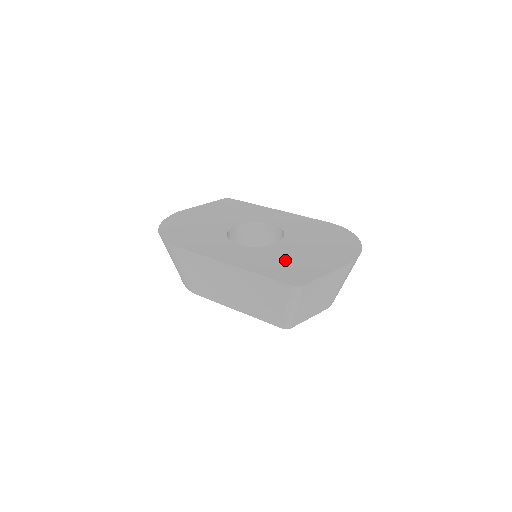
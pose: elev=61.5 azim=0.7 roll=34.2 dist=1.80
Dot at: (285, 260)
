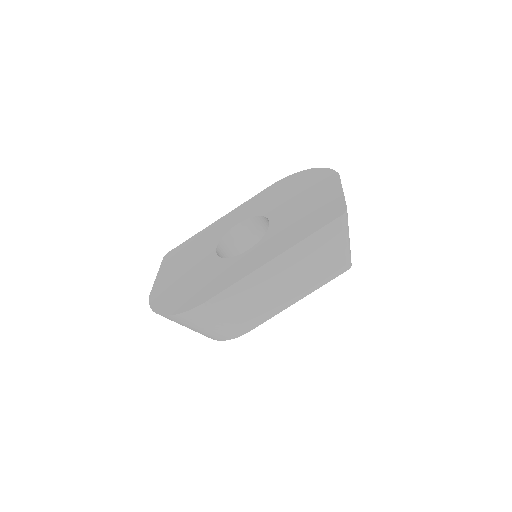
Dot at: (300, 218)
